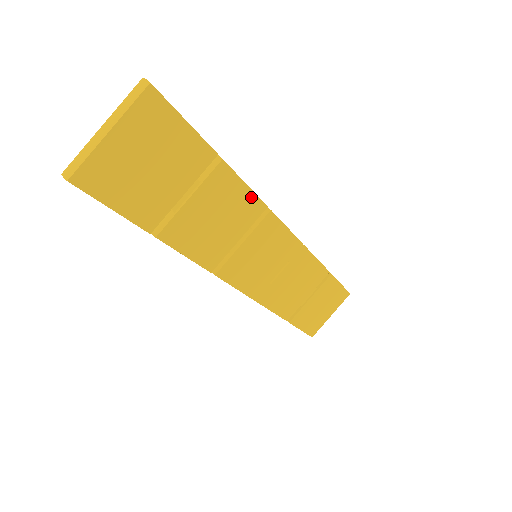
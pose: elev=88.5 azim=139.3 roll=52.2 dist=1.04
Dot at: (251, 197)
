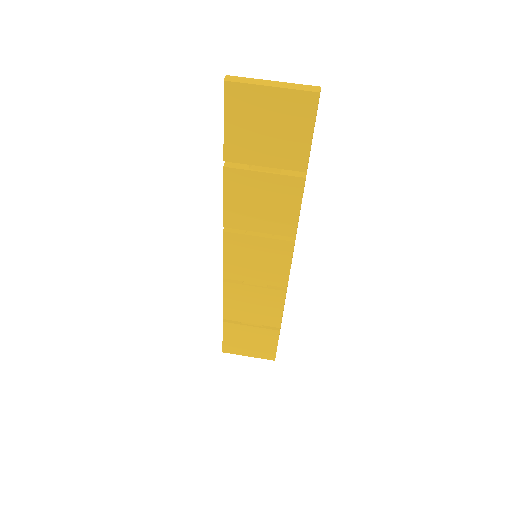
Dot at: (294, 219)
